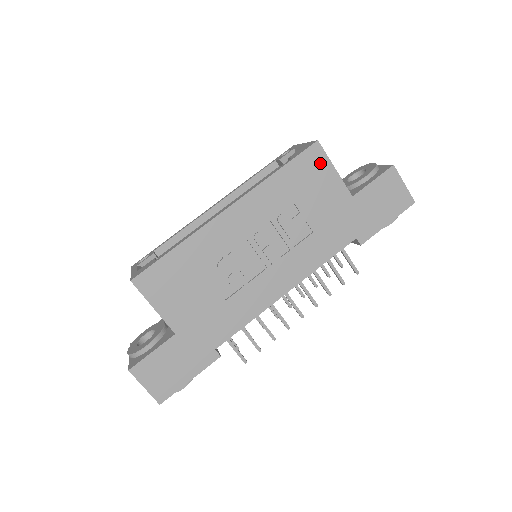
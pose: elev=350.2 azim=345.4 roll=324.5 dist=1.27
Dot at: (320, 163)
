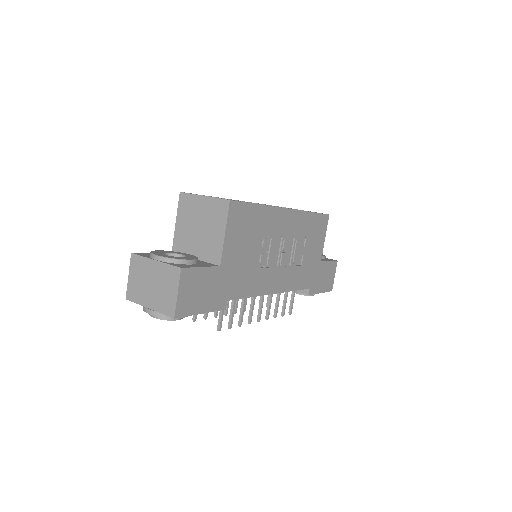
Dot at: (323, 228)
